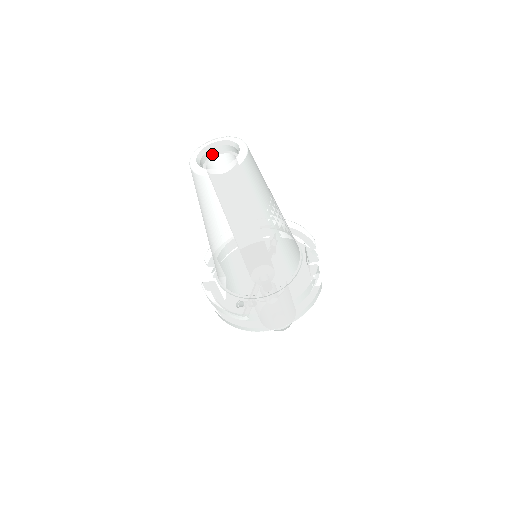
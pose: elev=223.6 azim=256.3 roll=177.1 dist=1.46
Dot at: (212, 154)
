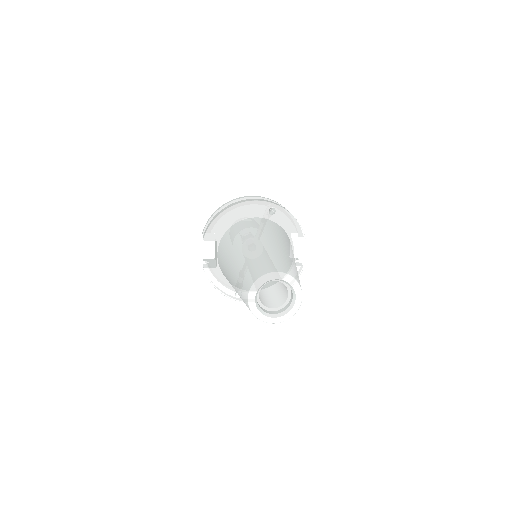
Dot at: occluded
